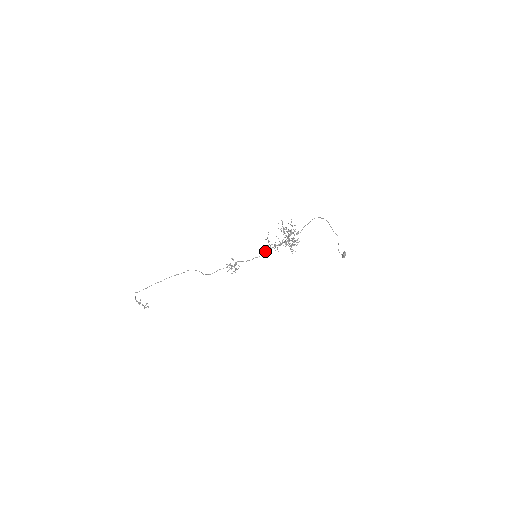
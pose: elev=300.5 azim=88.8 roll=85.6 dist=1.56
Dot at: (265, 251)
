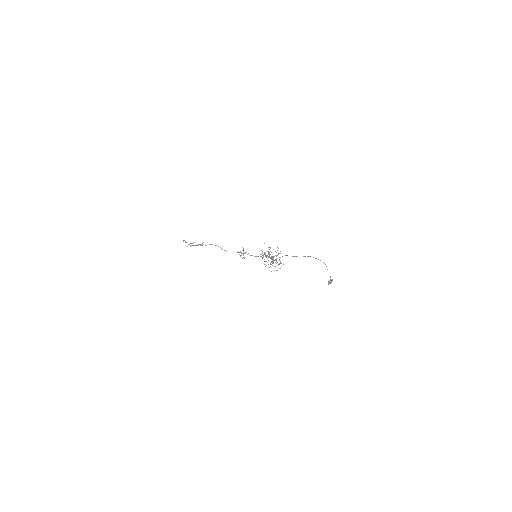
Dot at: occluded
